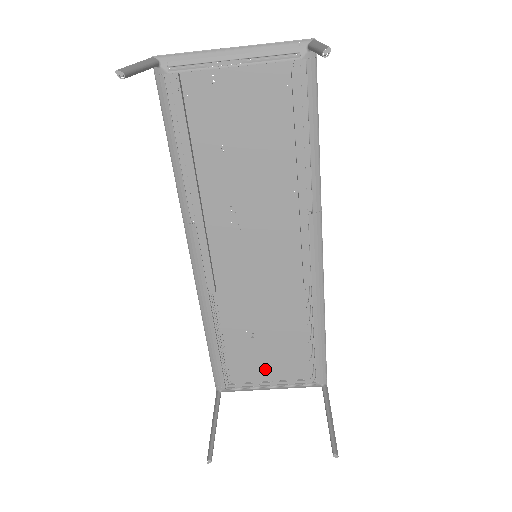
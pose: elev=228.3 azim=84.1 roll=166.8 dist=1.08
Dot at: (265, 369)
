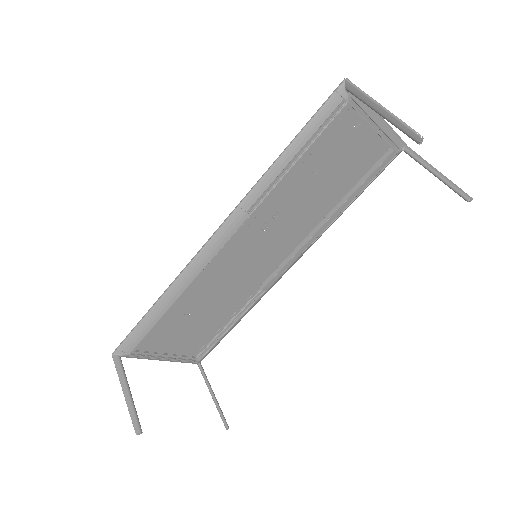
Dot at: (171, 343)
